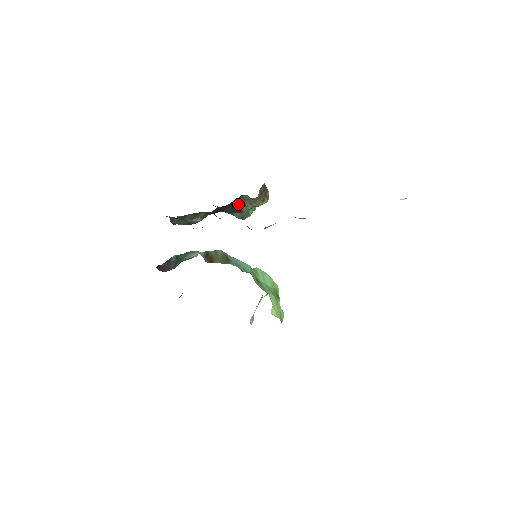
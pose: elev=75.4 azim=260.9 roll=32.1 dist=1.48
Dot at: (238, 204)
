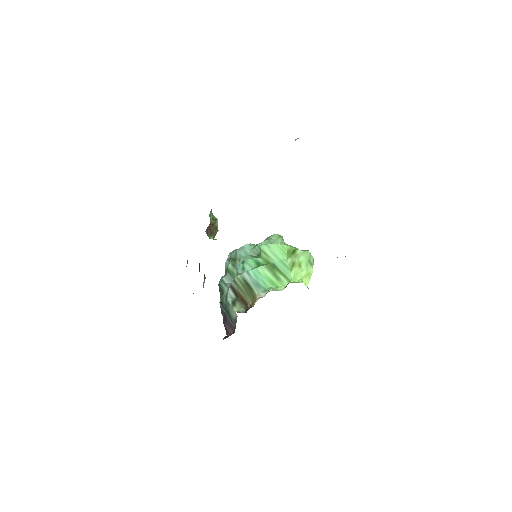
Dot at: occluded
